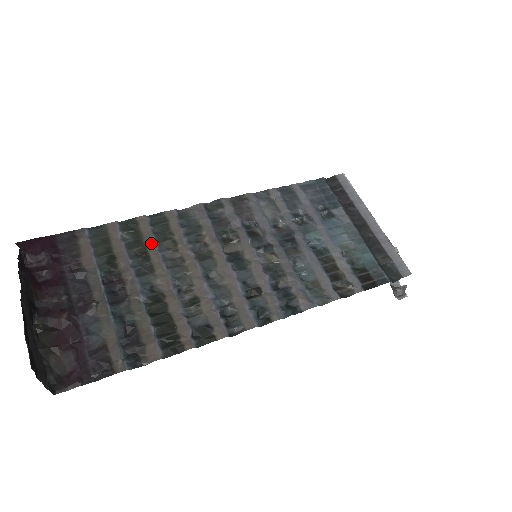
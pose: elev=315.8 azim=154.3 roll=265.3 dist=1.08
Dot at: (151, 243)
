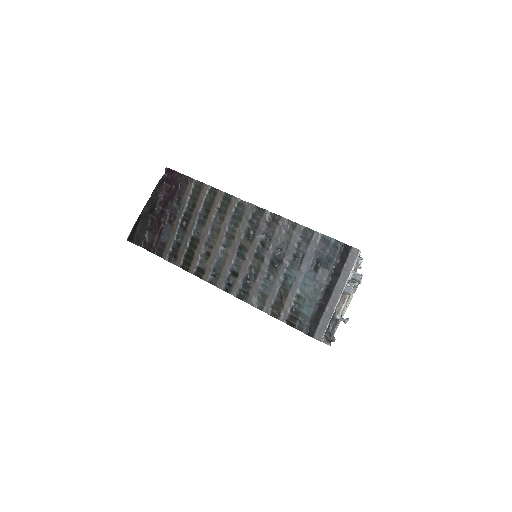
Dot at: (214, 210)
